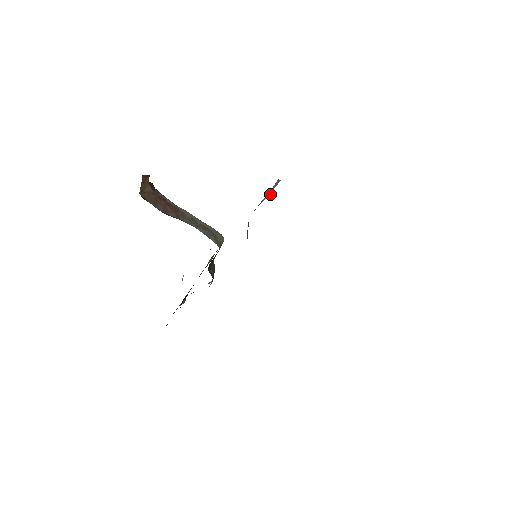
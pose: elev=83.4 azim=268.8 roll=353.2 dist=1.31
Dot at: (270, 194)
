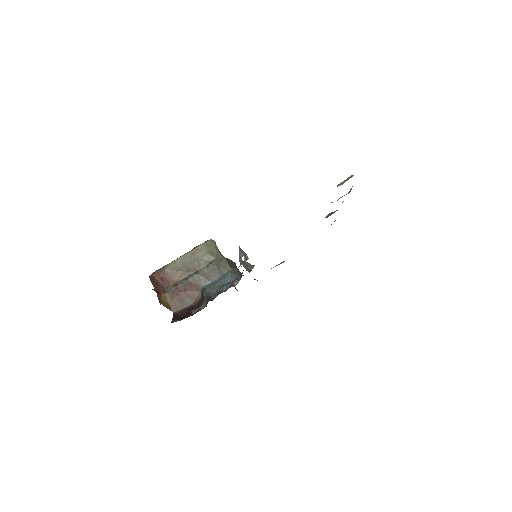
Dot at: occluded
